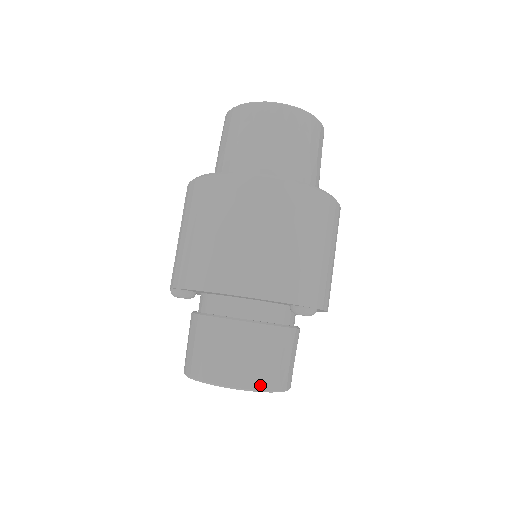
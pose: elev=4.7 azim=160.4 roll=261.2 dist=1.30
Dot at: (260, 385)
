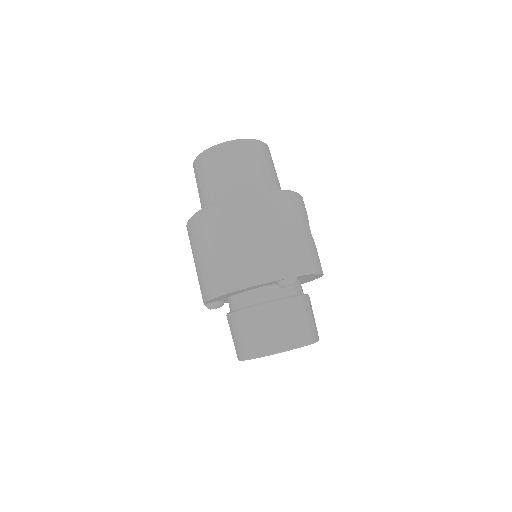
Dot at: (278, 348)
